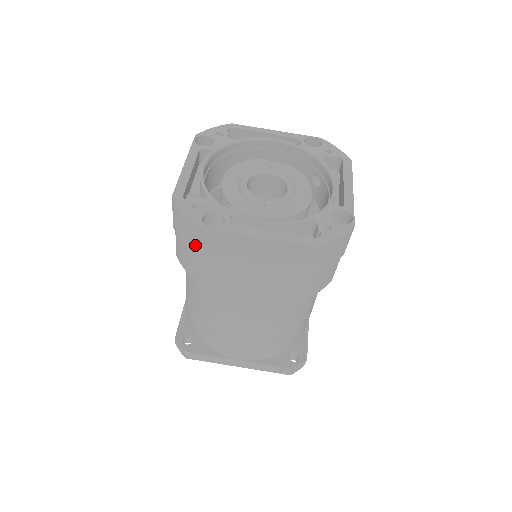
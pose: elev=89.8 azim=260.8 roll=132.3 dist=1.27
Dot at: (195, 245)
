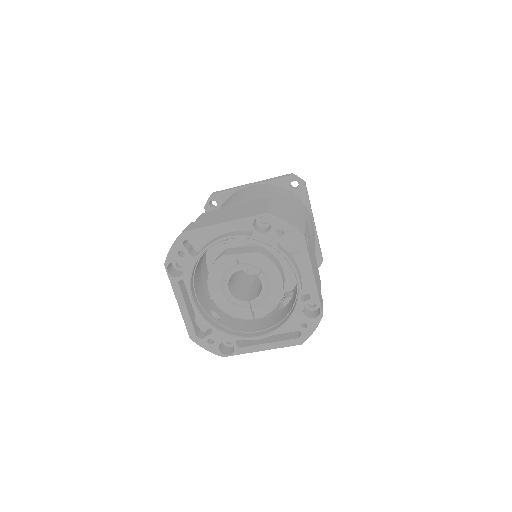
Dot at: occluded
